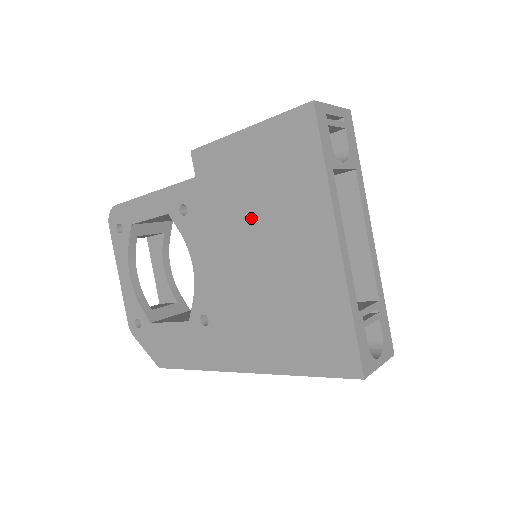
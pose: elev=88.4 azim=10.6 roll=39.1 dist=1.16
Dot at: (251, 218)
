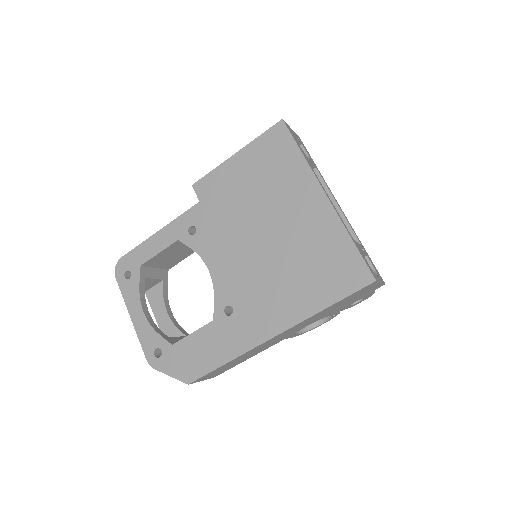
Dot at: (254, 210)
